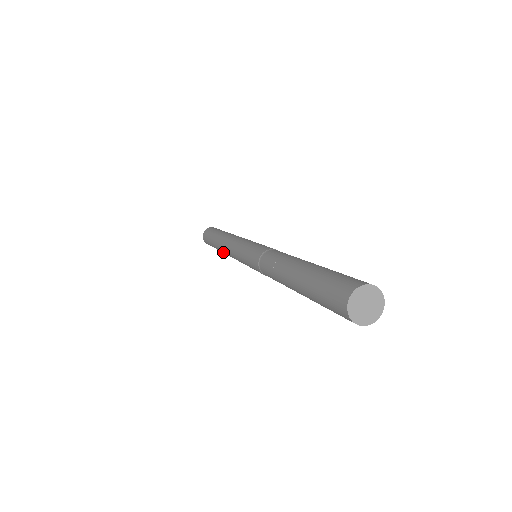
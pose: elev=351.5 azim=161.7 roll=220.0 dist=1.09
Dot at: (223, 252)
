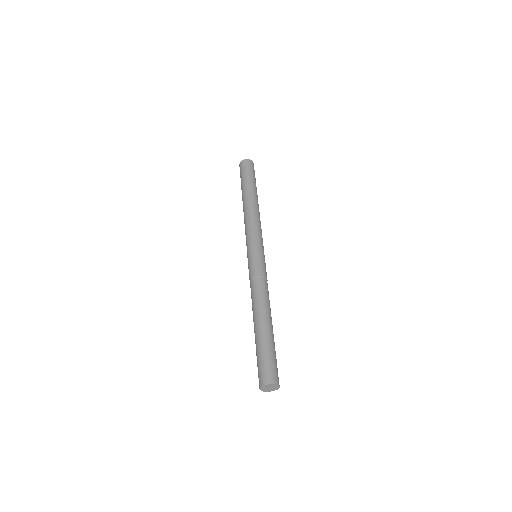
Dot at: (243, 209)
